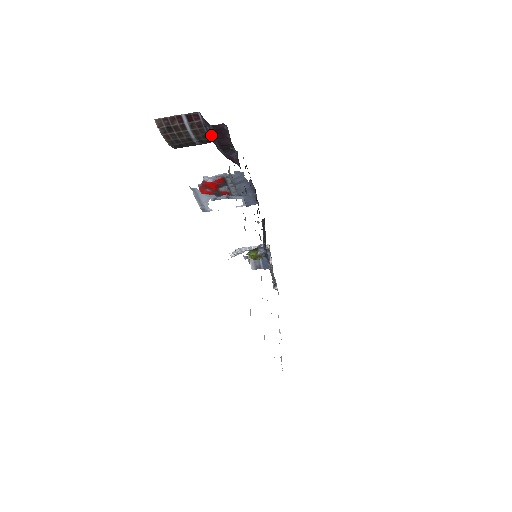
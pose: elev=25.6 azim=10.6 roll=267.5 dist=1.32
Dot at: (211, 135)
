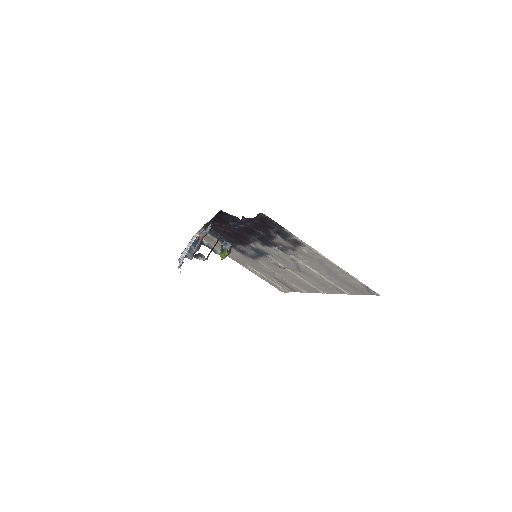
Dot at: (240, 226)
